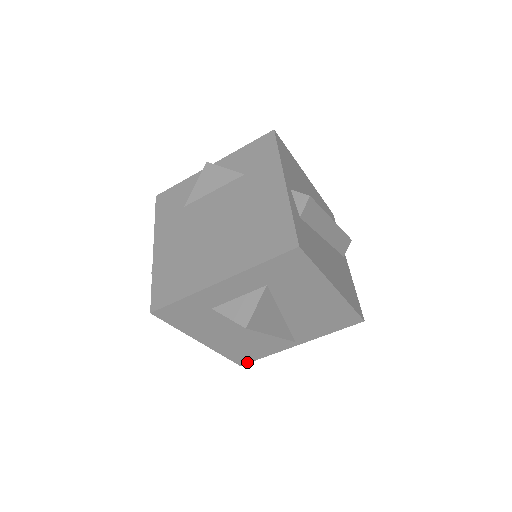
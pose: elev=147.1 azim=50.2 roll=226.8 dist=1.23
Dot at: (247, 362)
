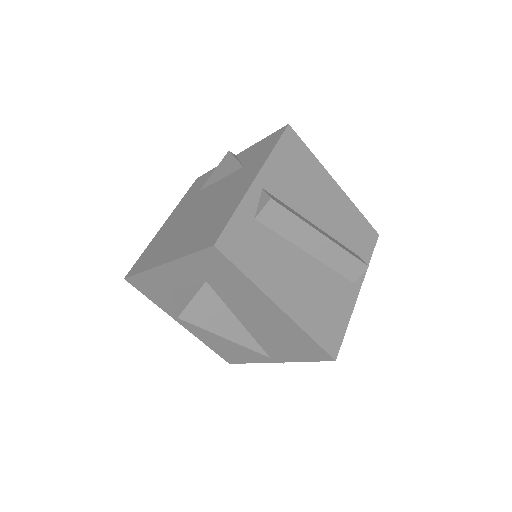
Dot at: (234, 362)
